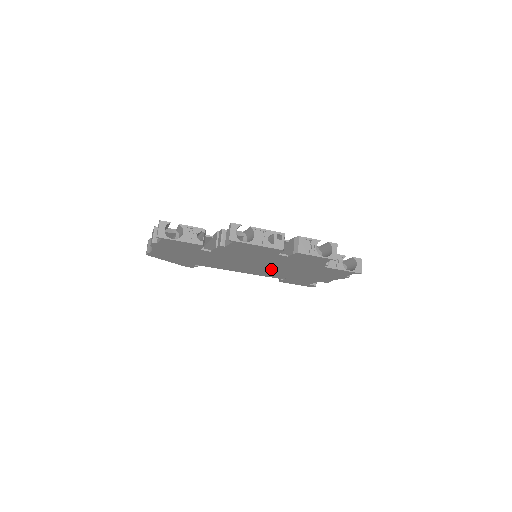
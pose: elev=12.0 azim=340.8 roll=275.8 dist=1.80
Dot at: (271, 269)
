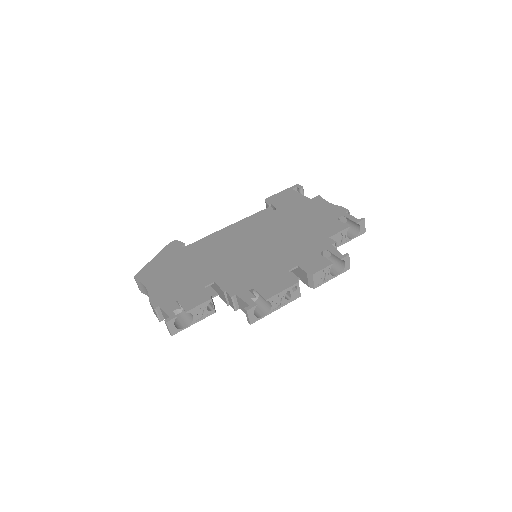
Dot at: occluded
